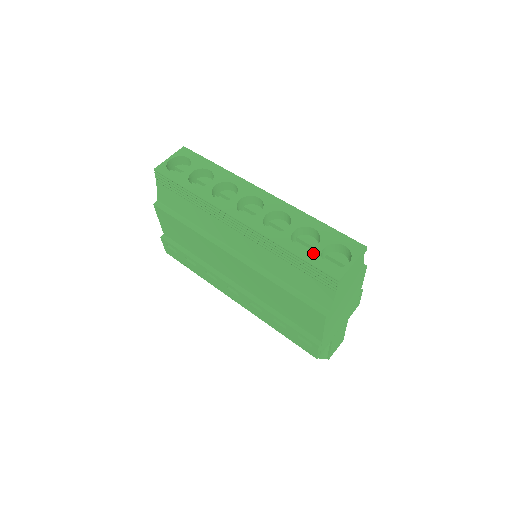
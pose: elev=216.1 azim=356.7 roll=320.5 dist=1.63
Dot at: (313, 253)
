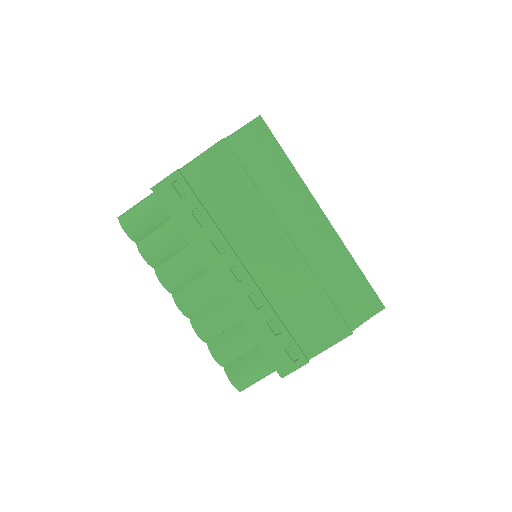
Dot at: occluded
